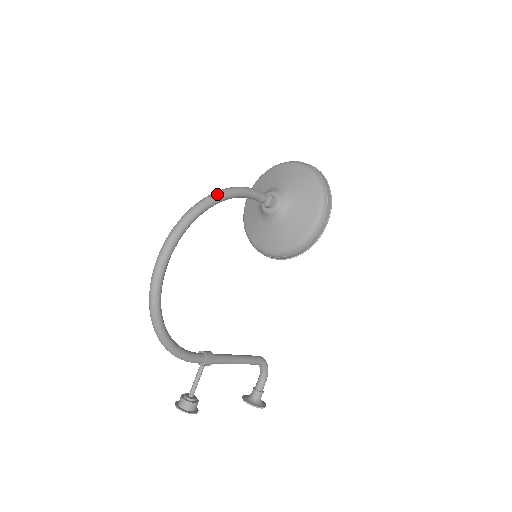
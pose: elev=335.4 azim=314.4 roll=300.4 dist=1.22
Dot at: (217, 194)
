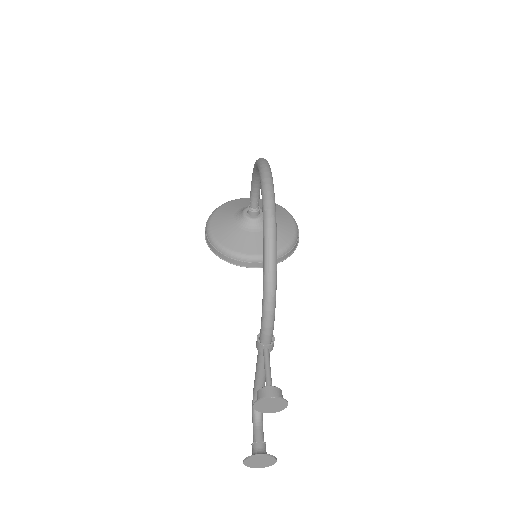
Dot at: occluded
